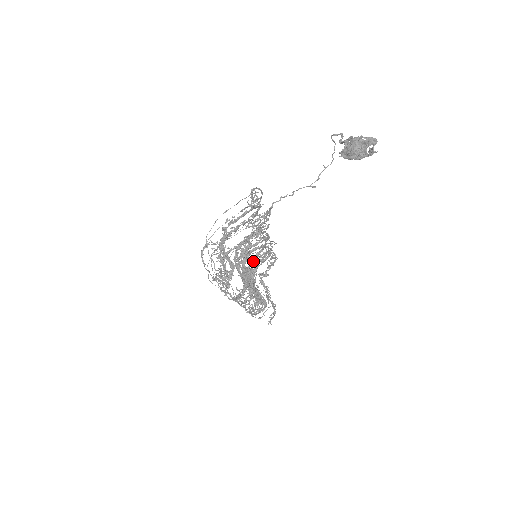
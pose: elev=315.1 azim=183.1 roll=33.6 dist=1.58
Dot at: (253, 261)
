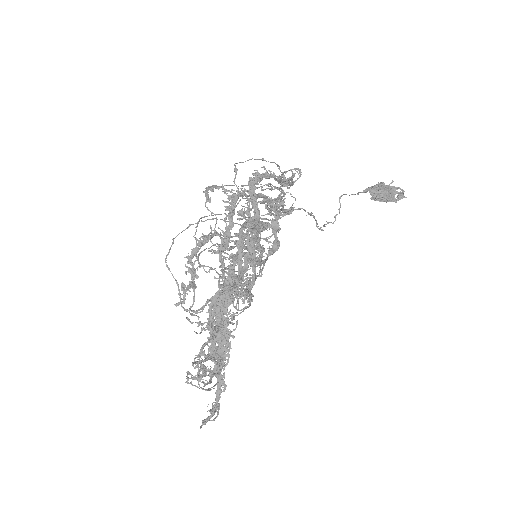
Dot at: occluded
